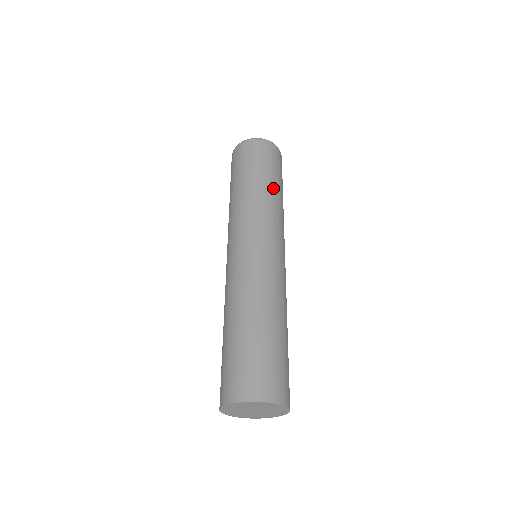
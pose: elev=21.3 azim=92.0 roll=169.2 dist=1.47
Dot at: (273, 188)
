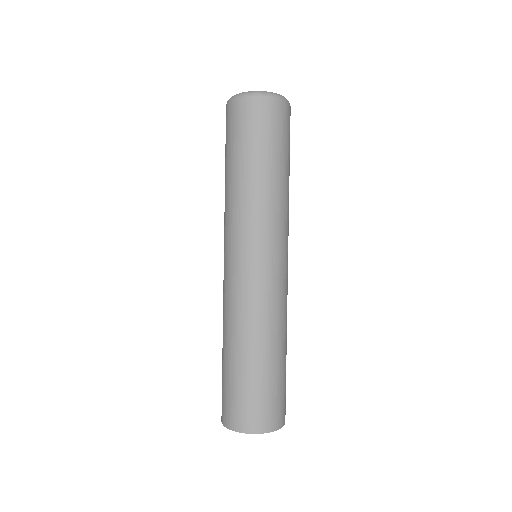
Dot at: (260, 174)
